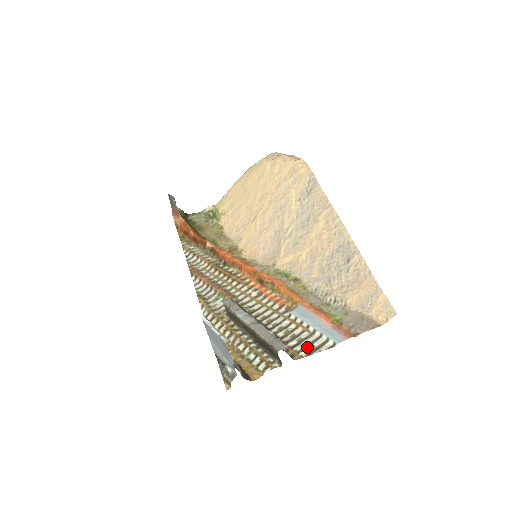
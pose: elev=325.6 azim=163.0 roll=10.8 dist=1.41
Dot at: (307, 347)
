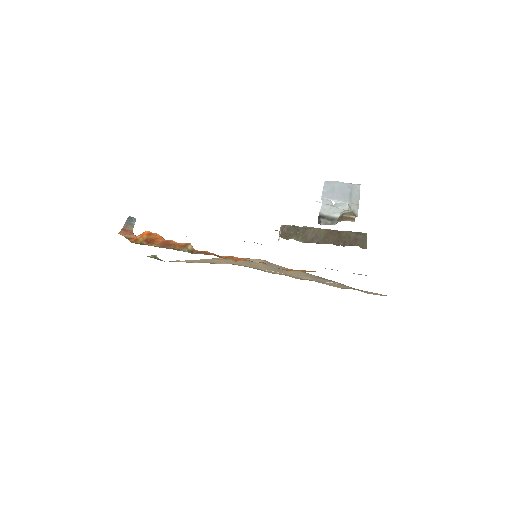
Dot at: occluded
